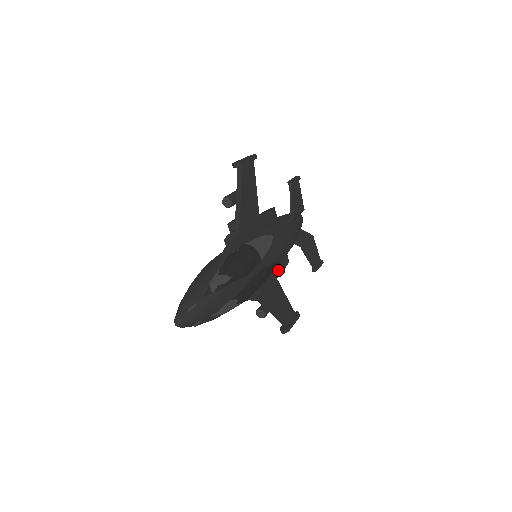
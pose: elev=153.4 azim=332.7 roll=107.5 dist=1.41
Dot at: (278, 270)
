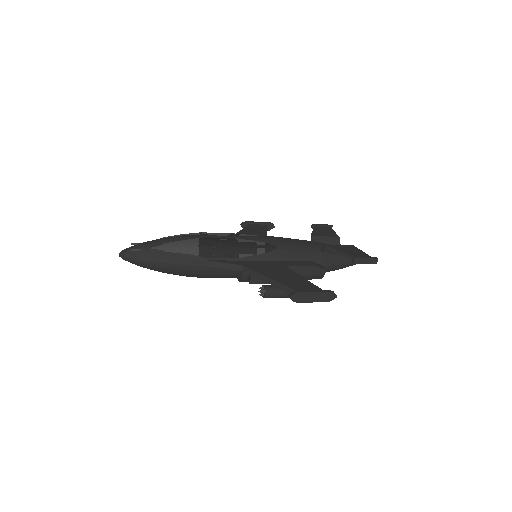
Dot at: (291, 264)
